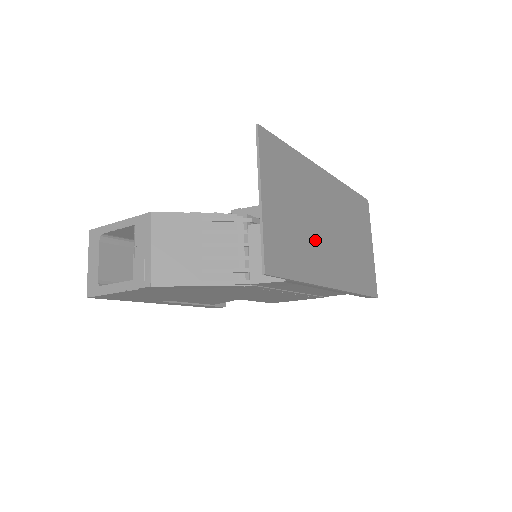
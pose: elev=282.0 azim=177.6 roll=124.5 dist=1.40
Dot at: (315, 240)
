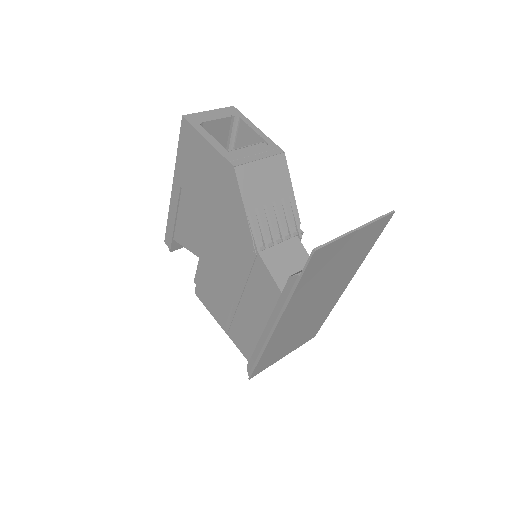
Dot at: (314, 292)
